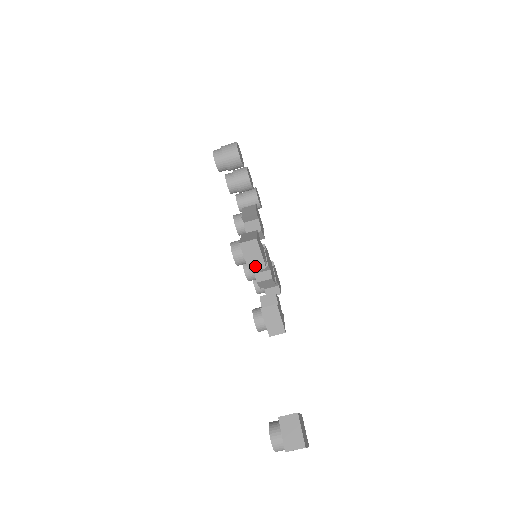
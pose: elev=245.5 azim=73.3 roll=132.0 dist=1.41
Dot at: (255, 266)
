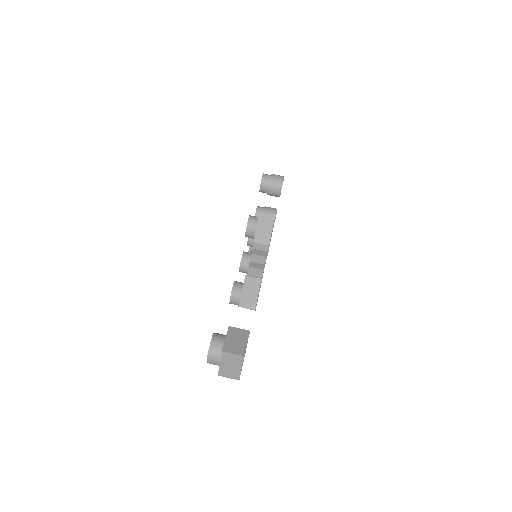
Dot at: (261, 239)
